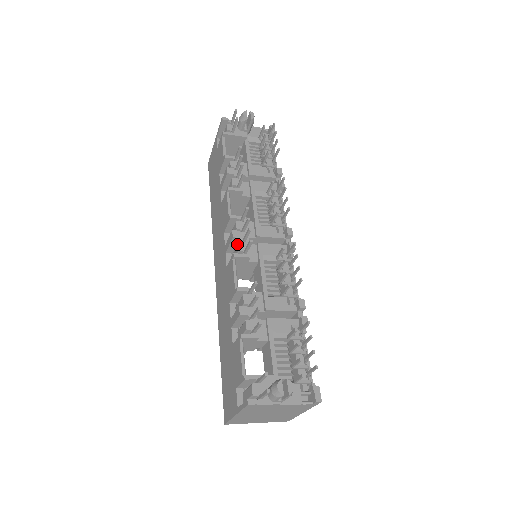
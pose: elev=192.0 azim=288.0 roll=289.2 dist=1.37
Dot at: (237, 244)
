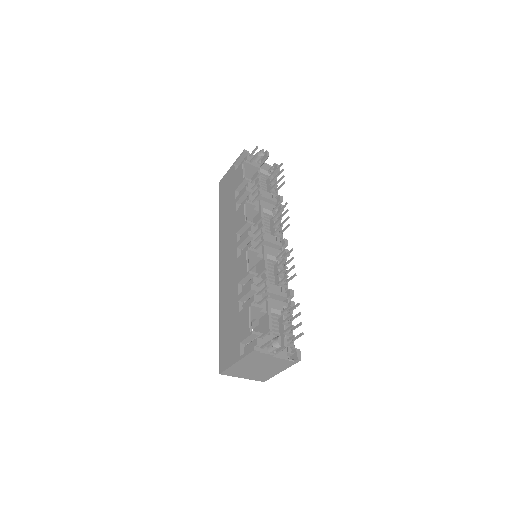
Dot at: (250, 242)
